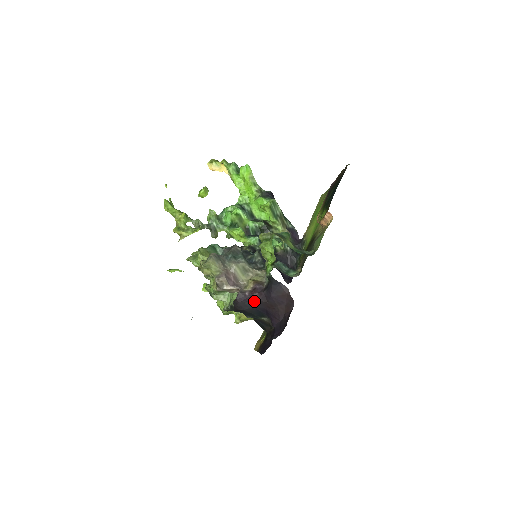
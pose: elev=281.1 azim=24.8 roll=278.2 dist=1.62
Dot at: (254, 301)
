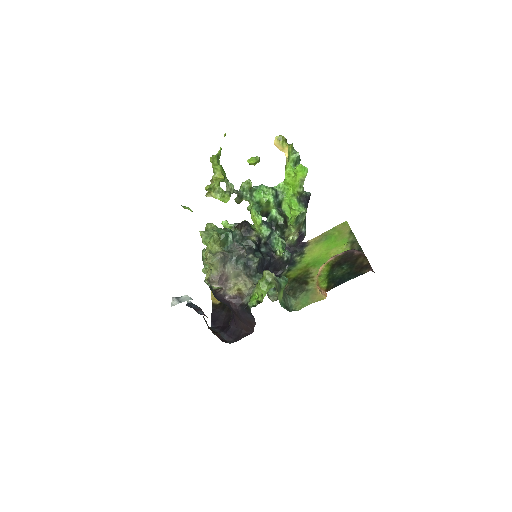
Dot at: (228, 304)
